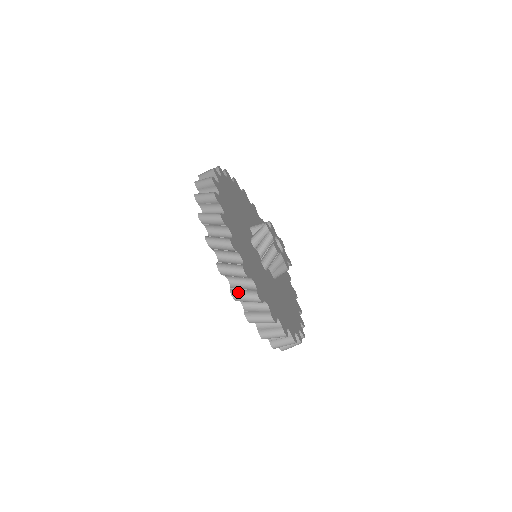
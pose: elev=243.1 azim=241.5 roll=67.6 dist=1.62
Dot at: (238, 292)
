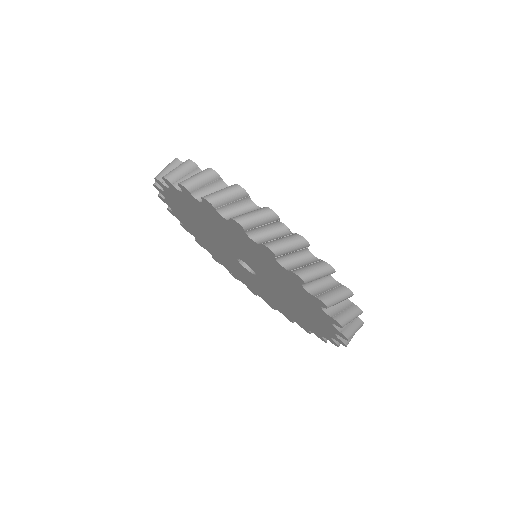
Dot at: (186, 179)
